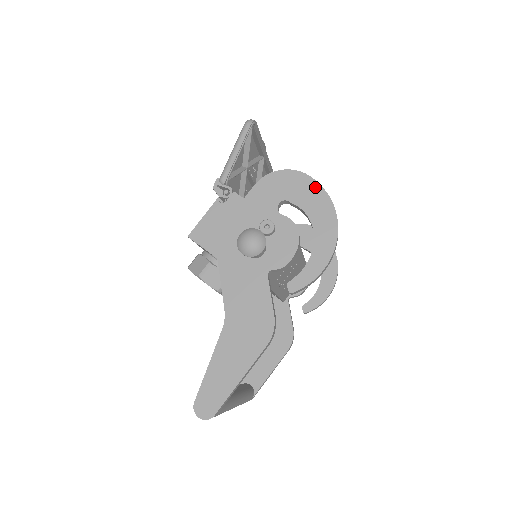
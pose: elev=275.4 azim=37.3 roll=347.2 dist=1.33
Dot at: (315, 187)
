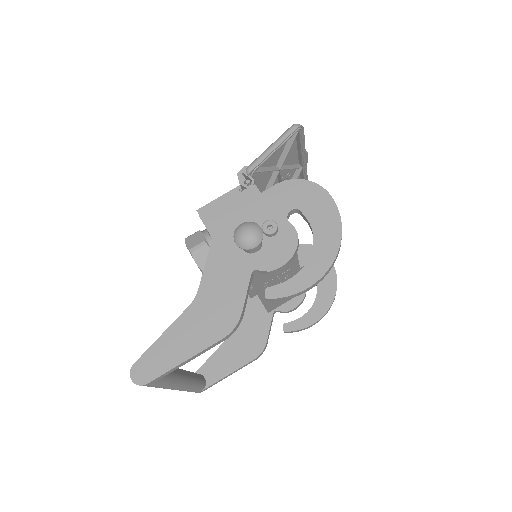
Dot at: (331, 208)
